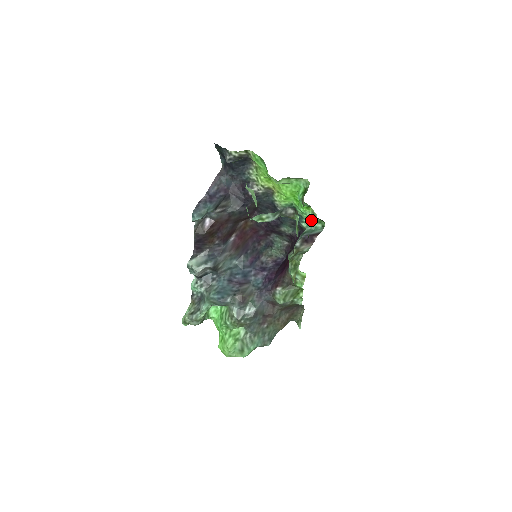
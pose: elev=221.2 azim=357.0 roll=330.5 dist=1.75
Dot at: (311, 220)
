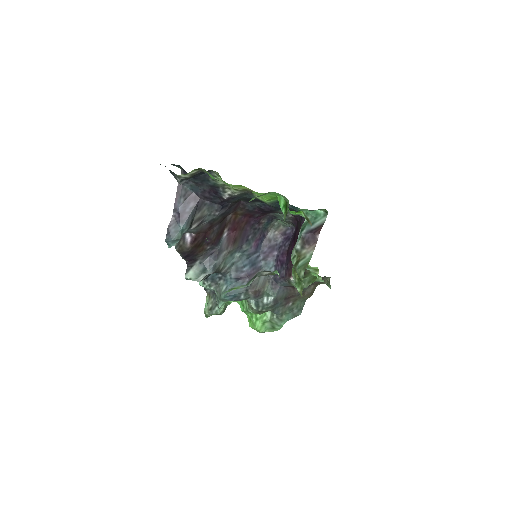
Dot at: occluded
